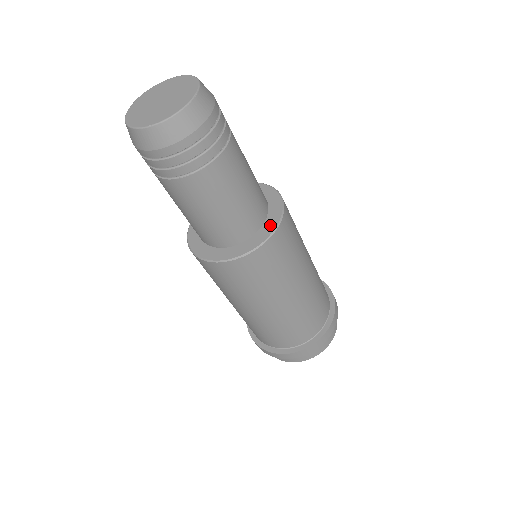
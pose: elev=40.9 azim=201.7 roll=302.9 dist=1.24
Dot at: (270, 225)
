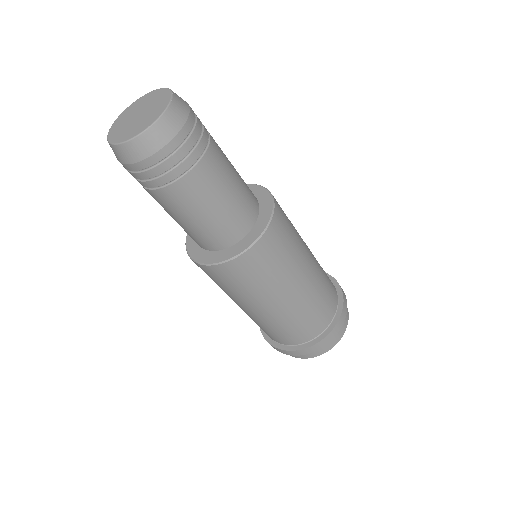
Dot at: (266, 203)
